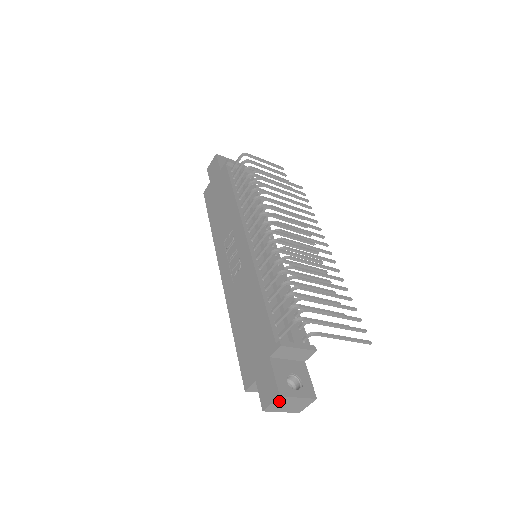
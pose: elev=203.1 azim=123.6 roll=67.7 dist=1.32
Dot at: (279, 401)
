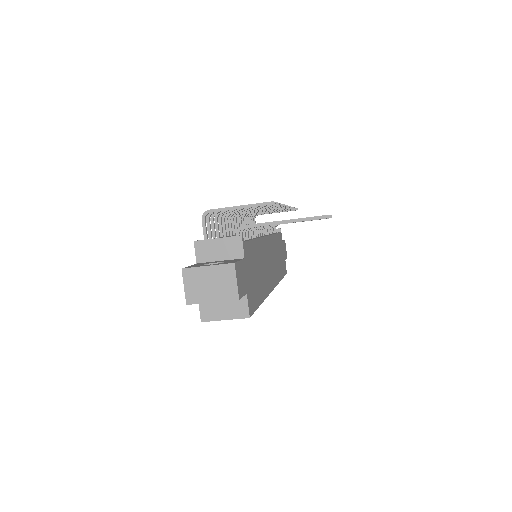
Dot at: (190, 279)
